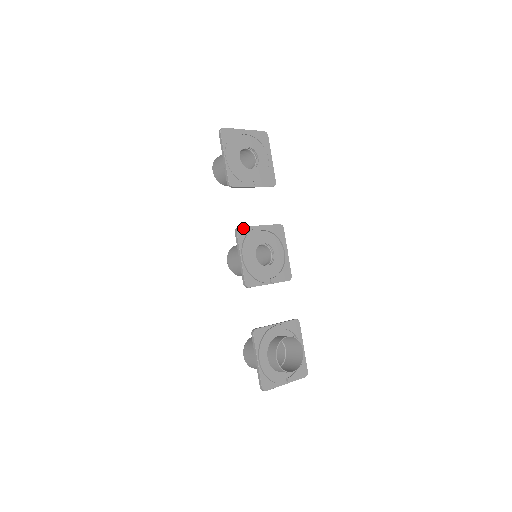
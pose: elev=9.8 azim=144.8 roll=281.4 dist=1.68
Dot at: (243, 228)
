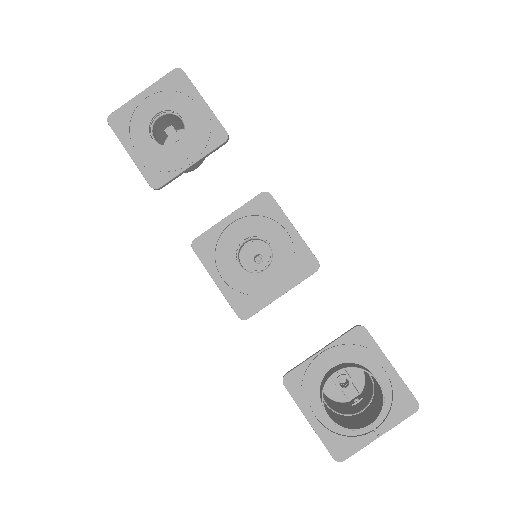
Dot at: (200, 237)
